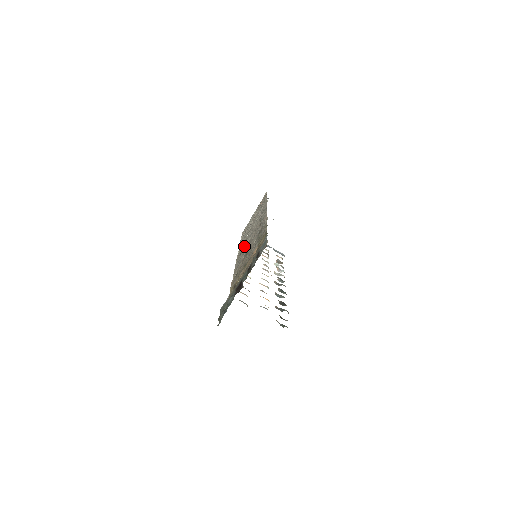
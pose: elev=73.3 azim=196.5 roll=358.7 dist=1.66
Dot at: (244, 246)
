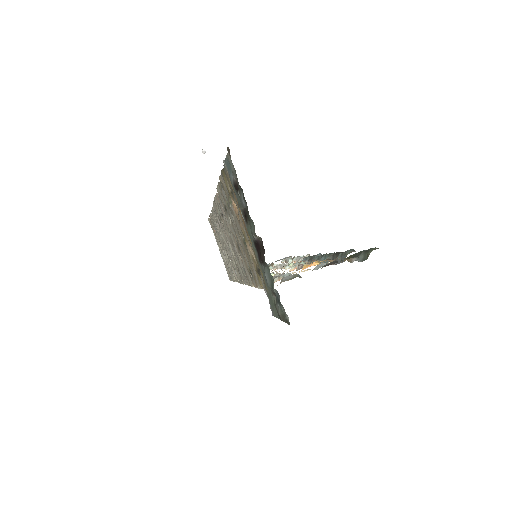
Dot at: occluded
